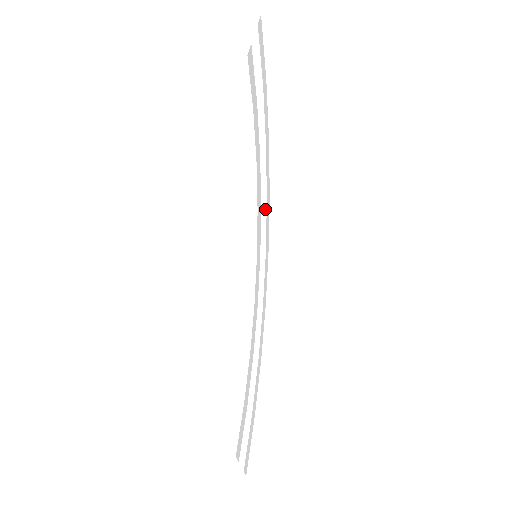
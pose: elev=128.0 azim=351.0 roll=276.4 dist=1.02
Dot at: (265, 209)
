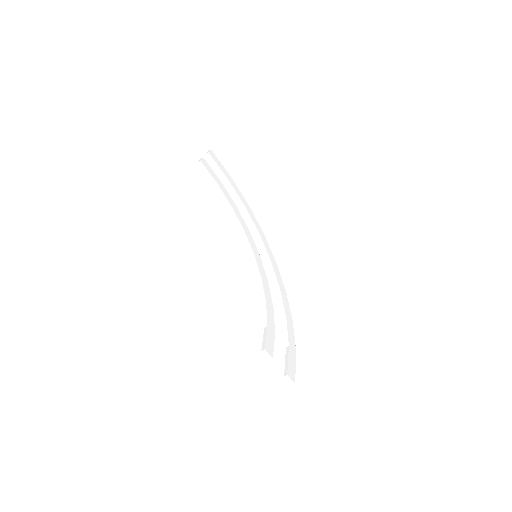
Dot at: (260, 237)
